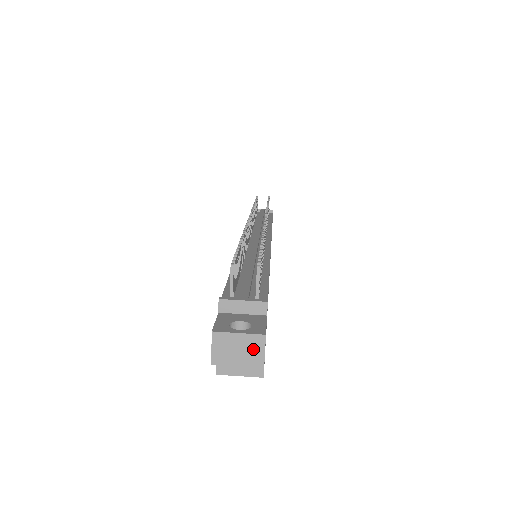
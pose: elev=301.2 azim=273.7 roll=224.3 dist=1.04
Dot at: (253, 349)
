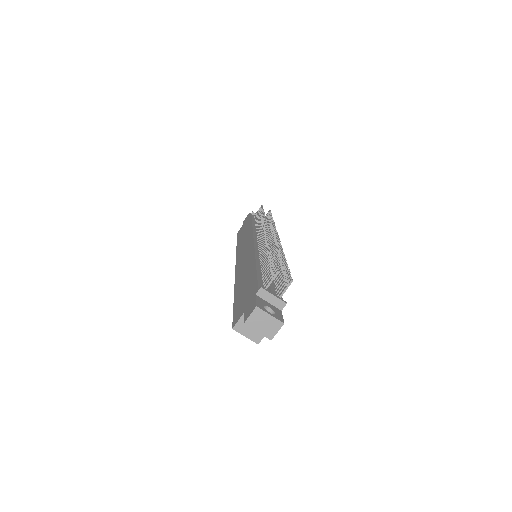
Dot at: (272, 327)
